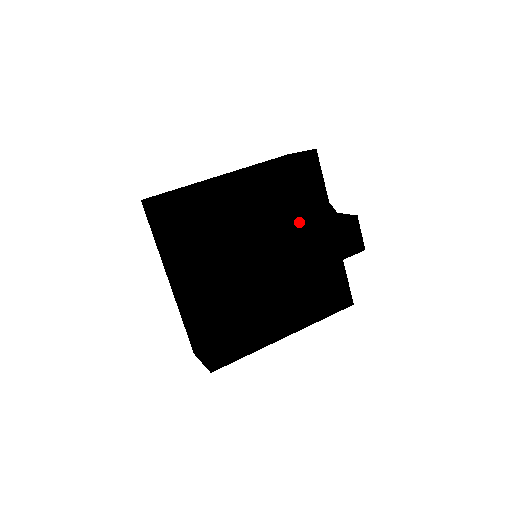
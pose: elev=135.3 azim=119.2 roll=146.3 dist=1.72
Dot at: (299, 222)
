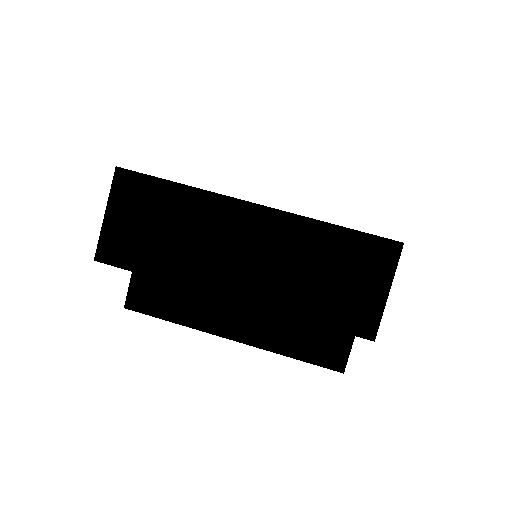
Dot at: occluded
